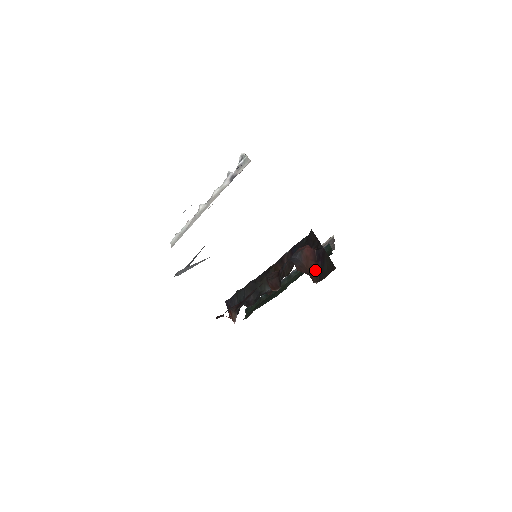
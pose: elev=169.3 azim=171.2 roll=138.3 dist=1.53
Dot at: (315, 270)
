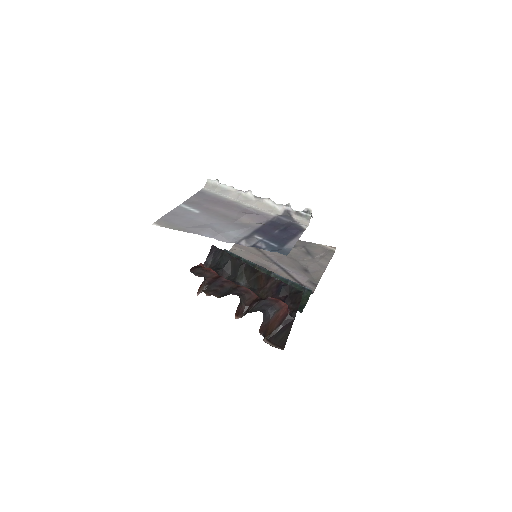
Dot at: (274, 330)
